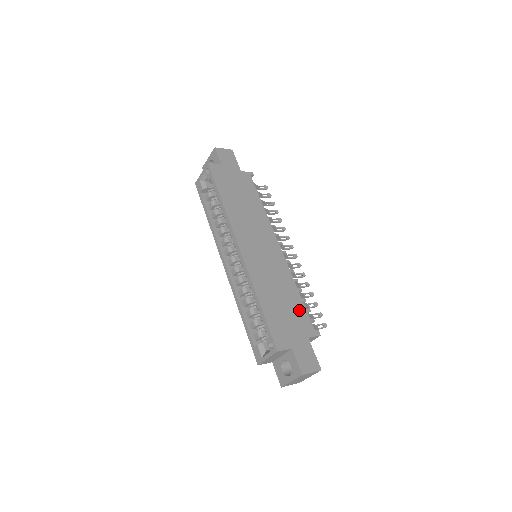
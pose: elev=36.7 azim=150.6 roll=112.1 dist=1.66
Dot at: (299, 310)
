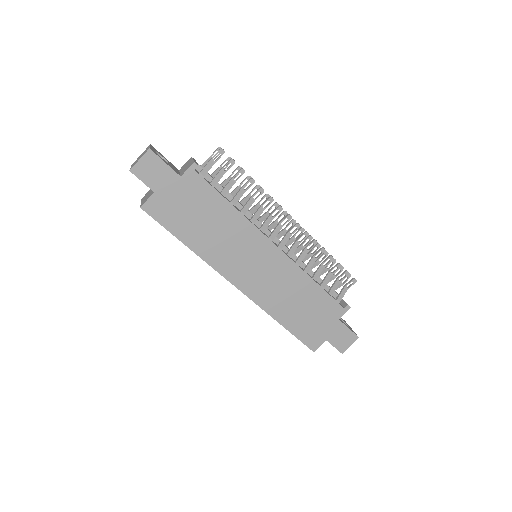
Dot at: (322, 301)
